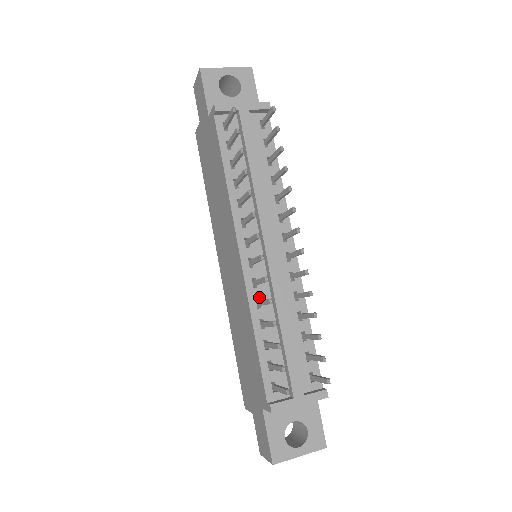
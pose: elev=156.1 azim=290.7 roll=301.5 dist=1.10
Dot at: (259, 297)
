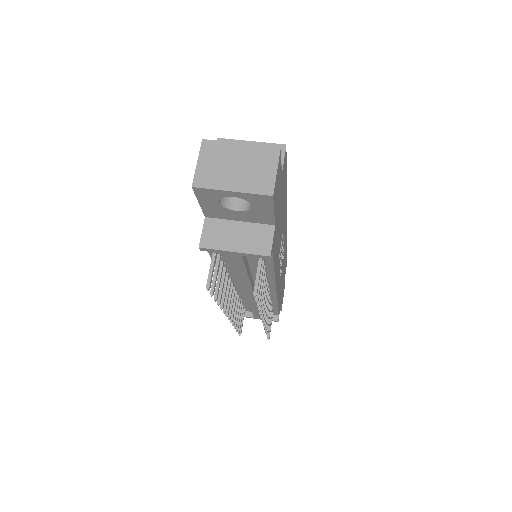
Dot at: (239, 295)
